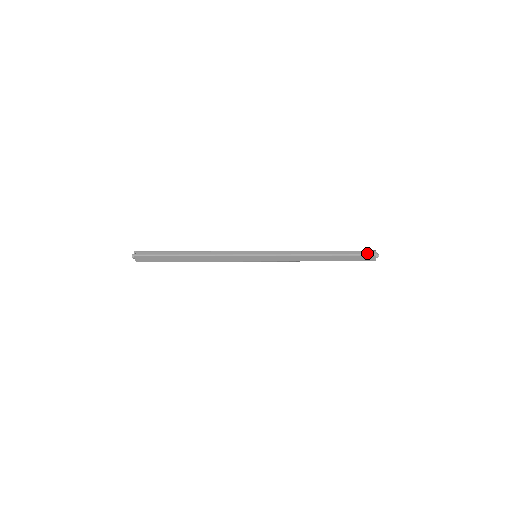
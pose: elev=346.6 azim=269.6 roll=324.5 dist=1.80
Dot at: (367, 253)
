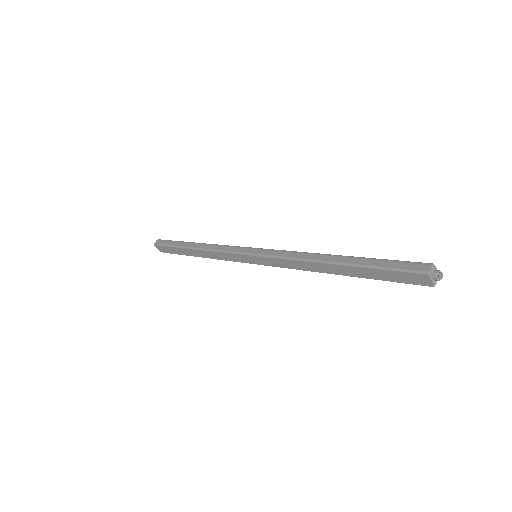
Dot at: (411, 267)
